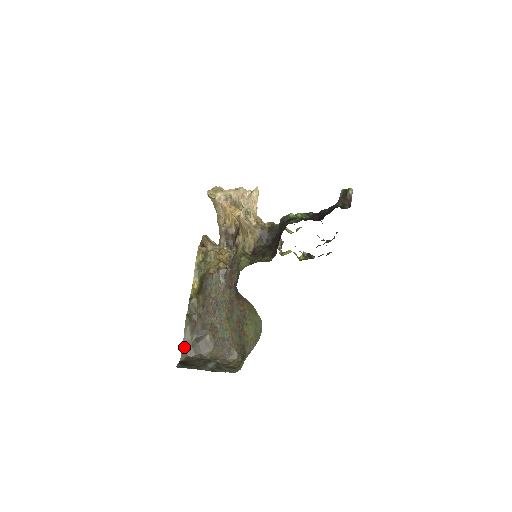
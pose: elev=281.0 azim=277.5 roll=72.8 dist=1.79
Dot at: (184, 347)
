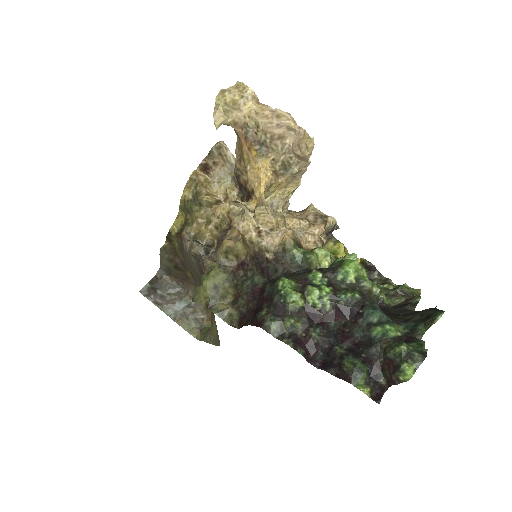
Dot at: (162, 266)
